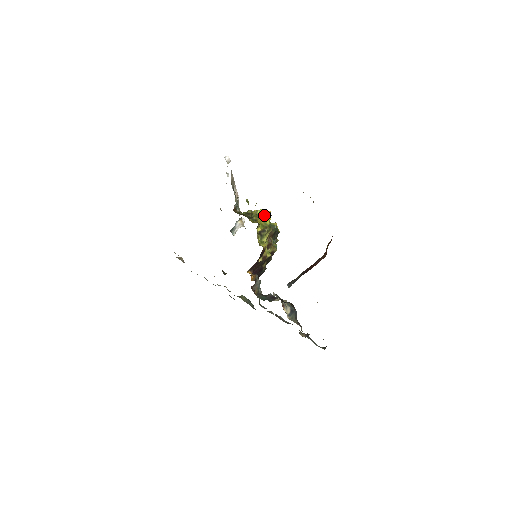
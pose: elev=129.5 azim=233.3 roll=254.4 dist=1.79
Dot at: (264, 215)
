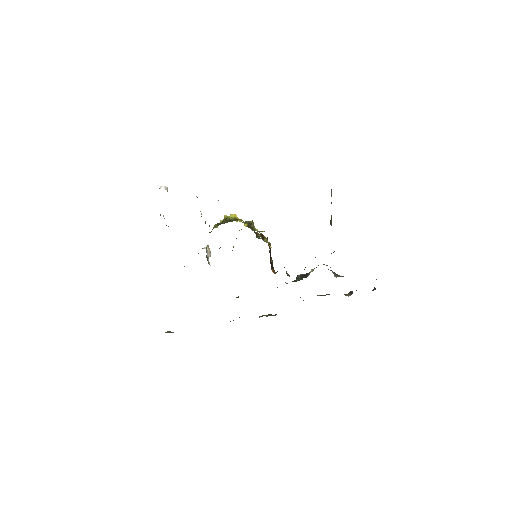
Dot at: occluded
